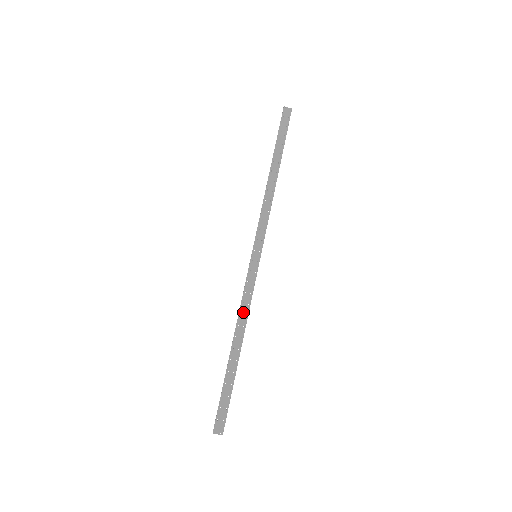
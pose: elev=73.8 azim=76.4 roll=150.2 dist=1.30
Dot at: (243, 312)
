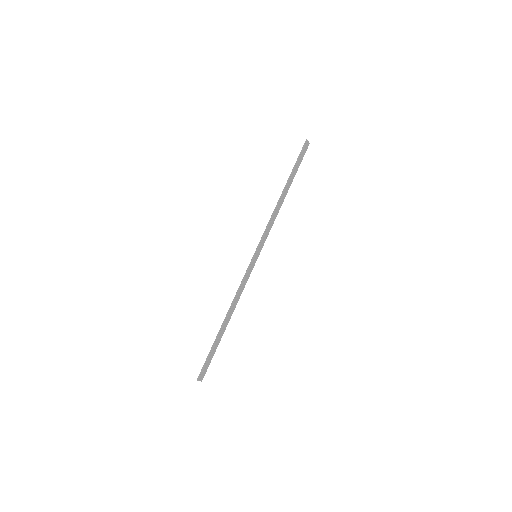
Dot at: (238, 297)
